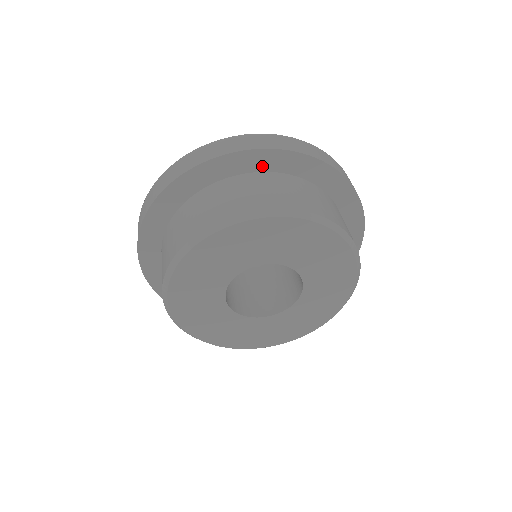
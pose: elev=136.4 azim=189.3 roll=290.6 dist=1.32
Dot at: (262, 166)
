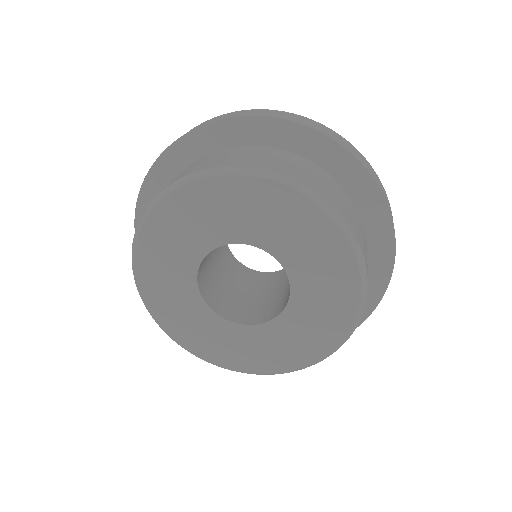
Dot at: (357, 194)
